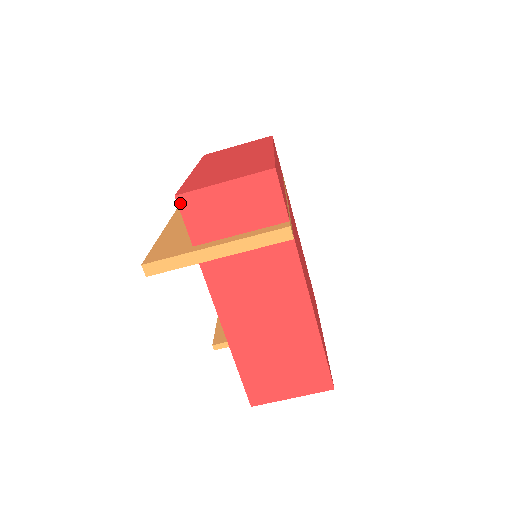
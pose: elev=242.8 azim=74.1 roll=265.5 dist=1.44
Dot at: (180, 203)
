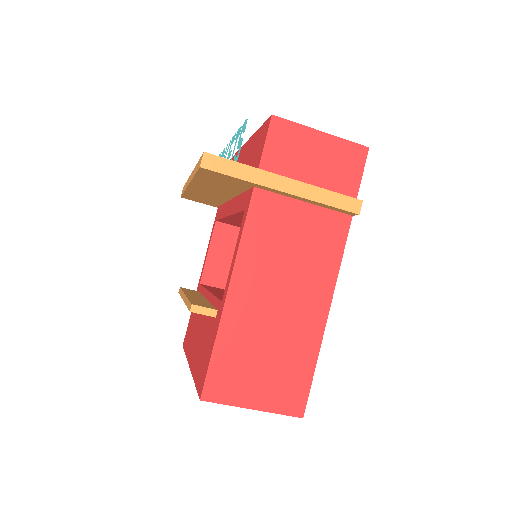
Dot at: (273, 124)
